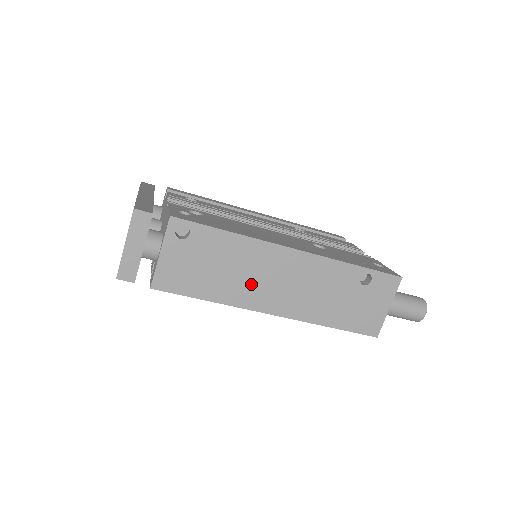
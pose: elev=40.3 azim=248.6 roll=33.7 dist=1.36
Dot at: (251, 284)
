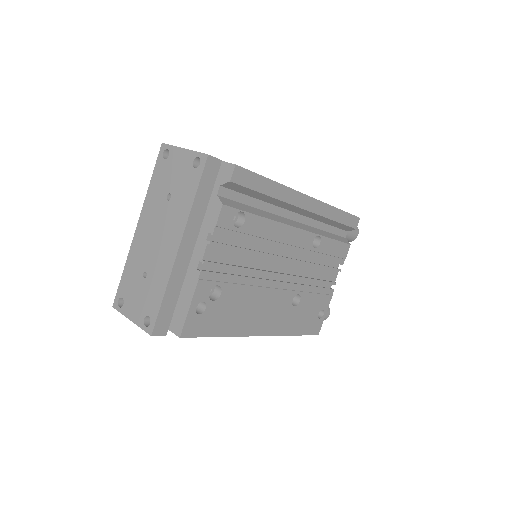
Dot at: occluded
